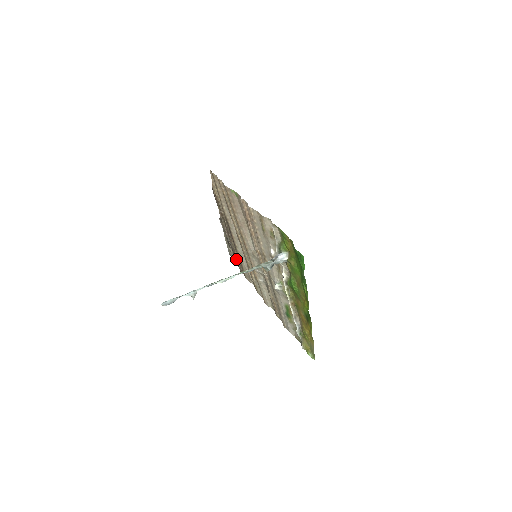
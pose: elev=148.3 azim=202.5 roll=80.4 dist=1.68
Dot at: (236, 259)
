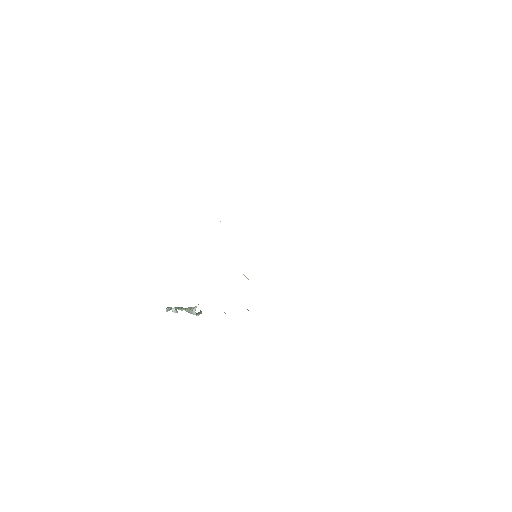
Dot at: occluded
